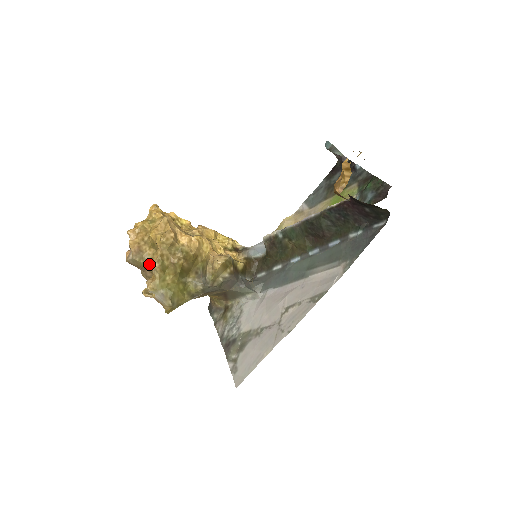
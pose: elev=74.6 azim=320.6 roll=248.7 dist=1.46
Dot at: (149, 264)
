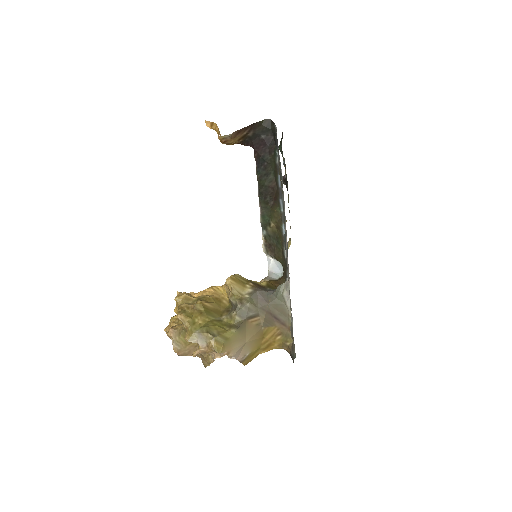
Dot at: (185, 332)
